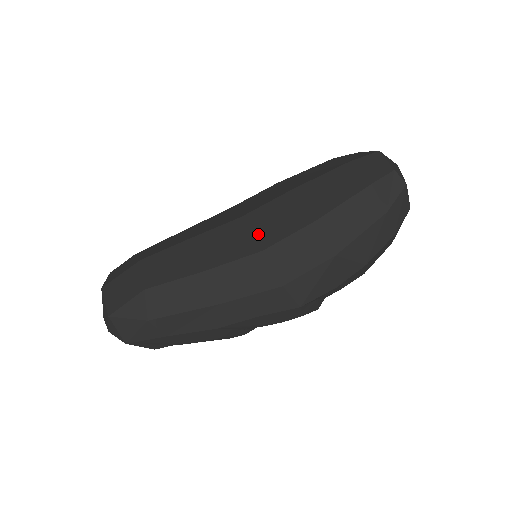
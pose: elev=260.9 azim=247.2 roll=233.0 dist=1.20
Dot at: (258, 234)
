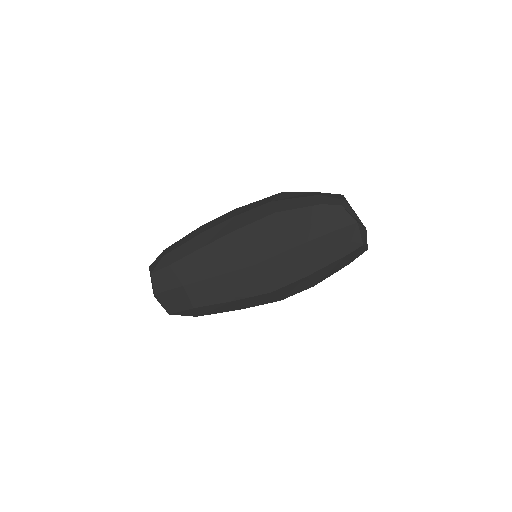
Dot at: (268, 280)
